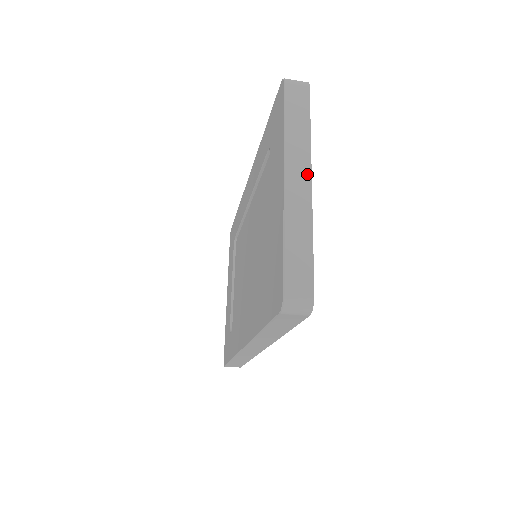
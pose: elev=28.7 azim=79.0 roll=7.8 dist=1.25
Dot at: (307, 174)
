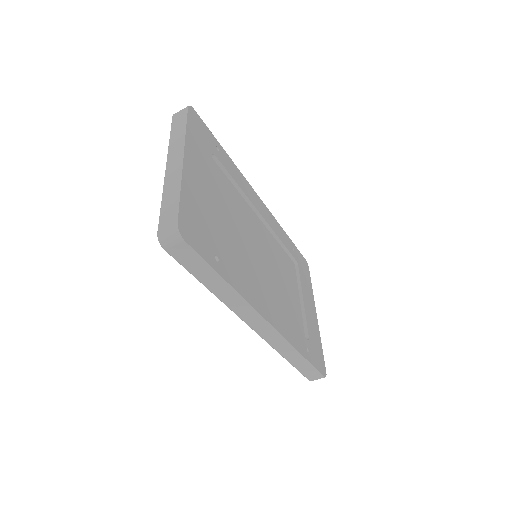
Dot at: (181, 155)
